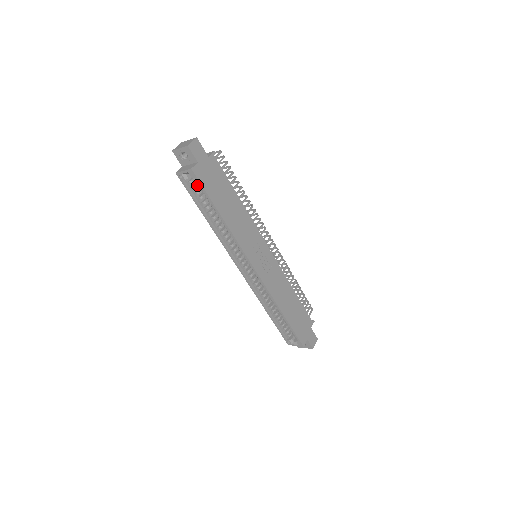
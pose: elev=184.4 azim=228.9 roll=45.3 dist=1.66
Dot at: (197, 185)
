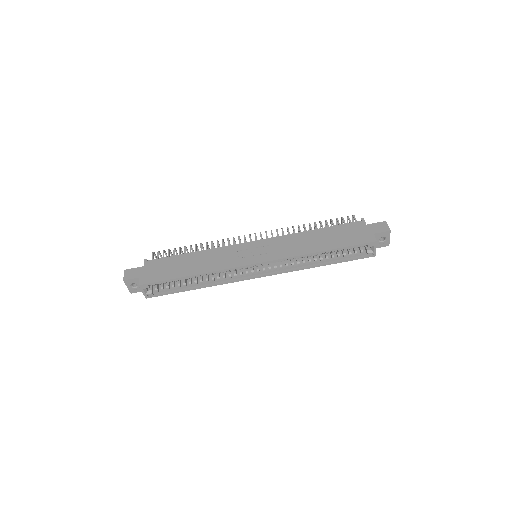
Dot at: (162, 285)
